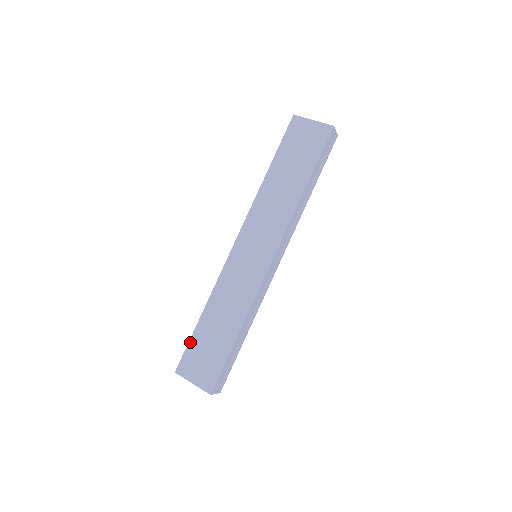
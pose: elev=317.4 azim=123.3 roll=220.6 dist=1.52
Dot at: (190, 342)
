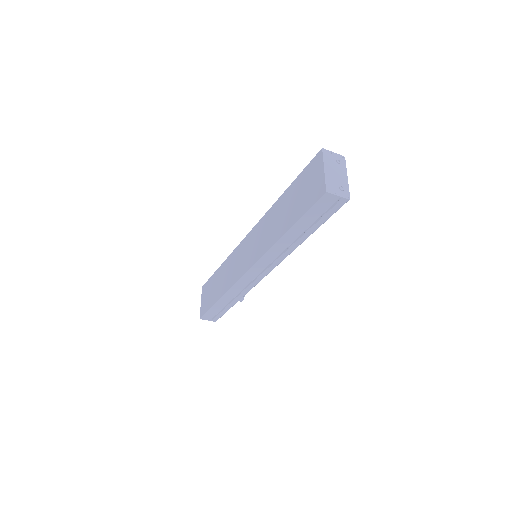
Dot at: (211, 277)
